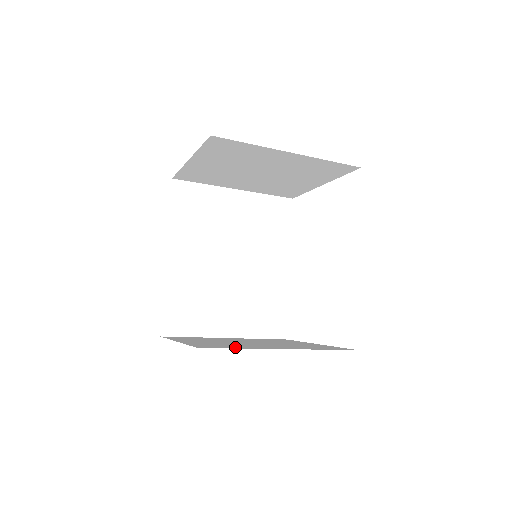
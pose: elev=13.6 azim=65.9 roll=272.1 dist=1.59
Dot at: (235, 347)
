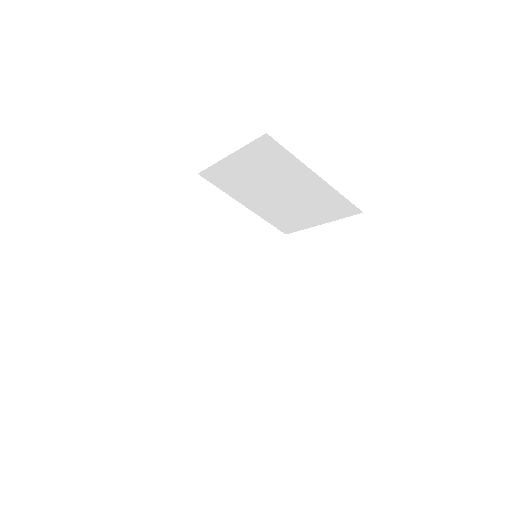
Dot at: occluded
